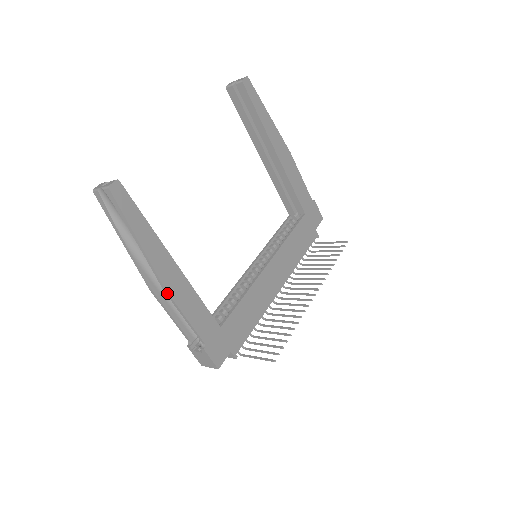
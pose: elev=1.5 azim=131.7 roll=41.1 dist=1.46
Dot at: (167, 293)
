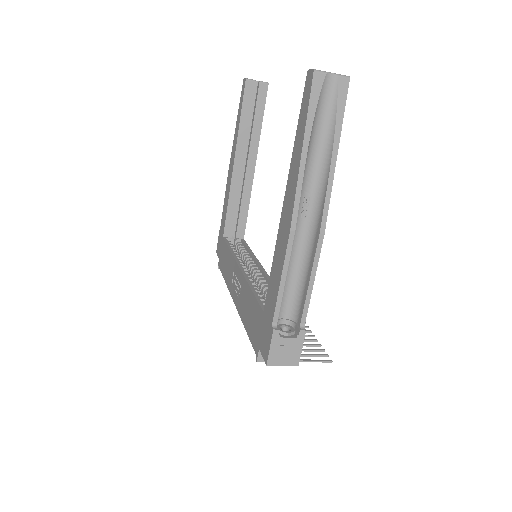
Dot at: (322, 237)
